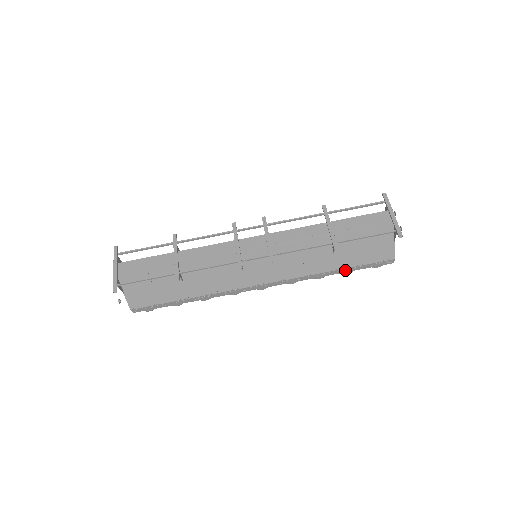
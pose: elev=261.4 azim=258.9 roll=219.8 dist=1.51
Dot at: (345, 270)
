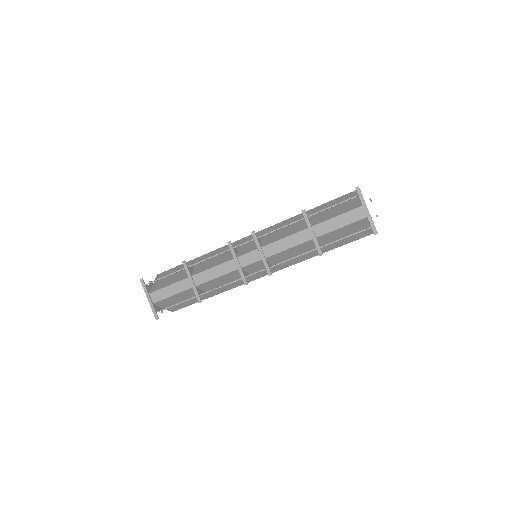
Dot at: occluded
